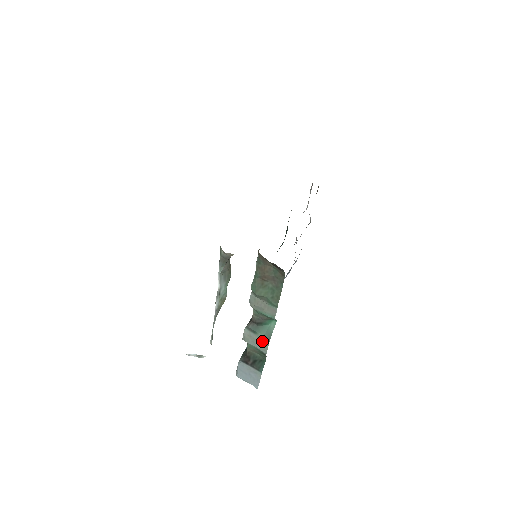
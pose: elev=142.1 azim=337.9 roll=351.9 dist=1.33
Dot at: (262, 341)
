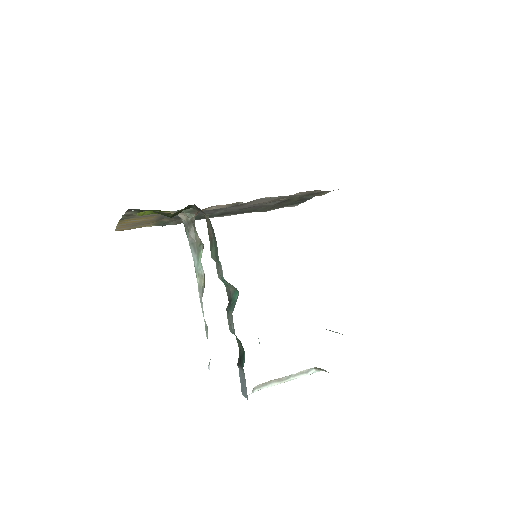
Dot at: (231, 319)
